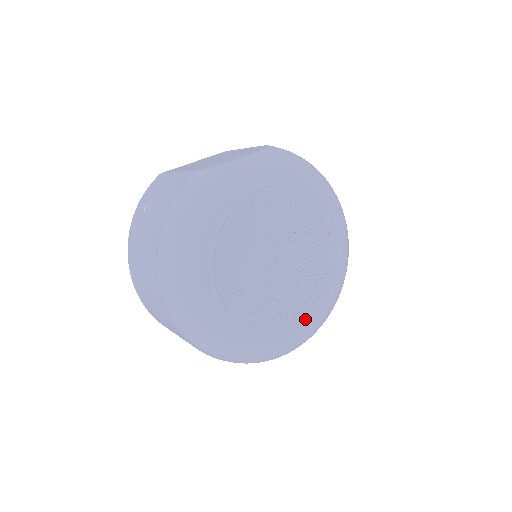
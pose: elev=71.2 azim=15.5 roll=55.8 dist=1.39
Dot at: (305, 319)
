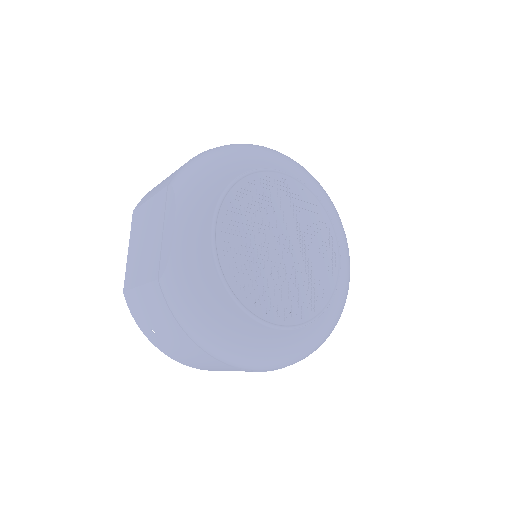
Dot at: (337, 251)
